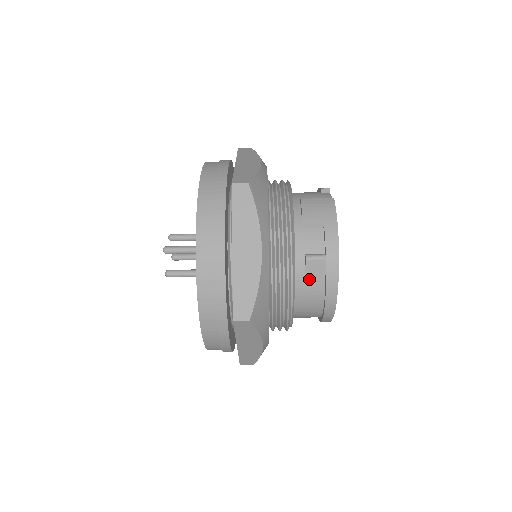
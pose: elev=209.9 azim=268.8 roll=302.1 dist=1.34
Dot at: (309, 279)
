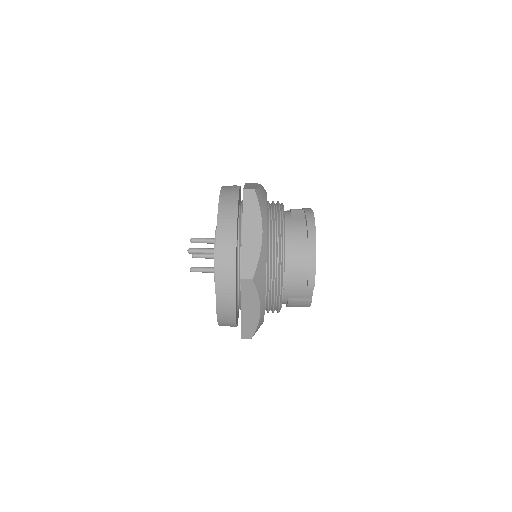
Dot at: (294, 217)
